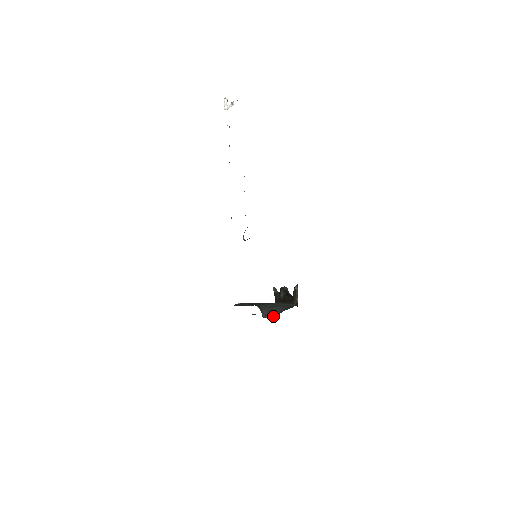
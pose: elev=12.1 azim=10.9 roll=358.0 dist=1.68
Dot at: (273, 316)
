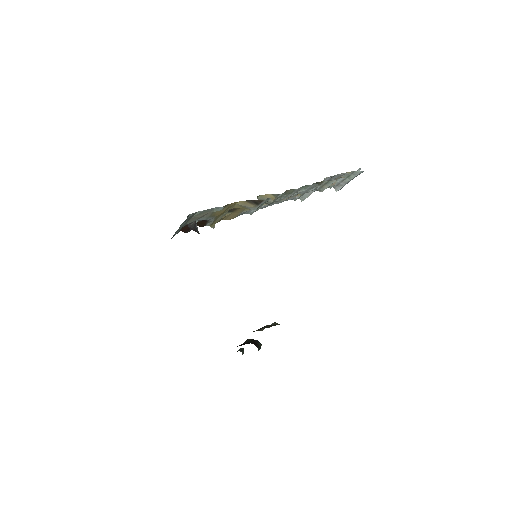
Dot at: occluded
